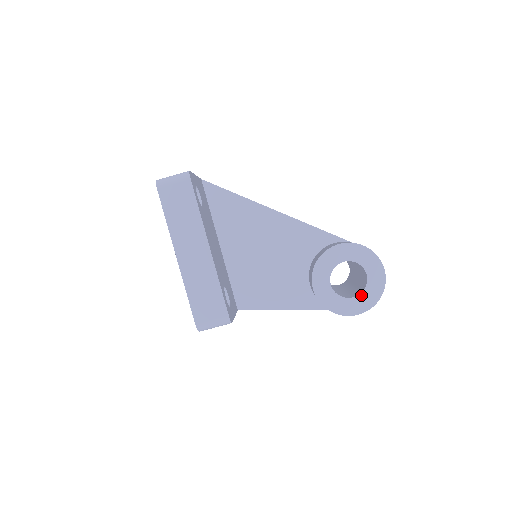
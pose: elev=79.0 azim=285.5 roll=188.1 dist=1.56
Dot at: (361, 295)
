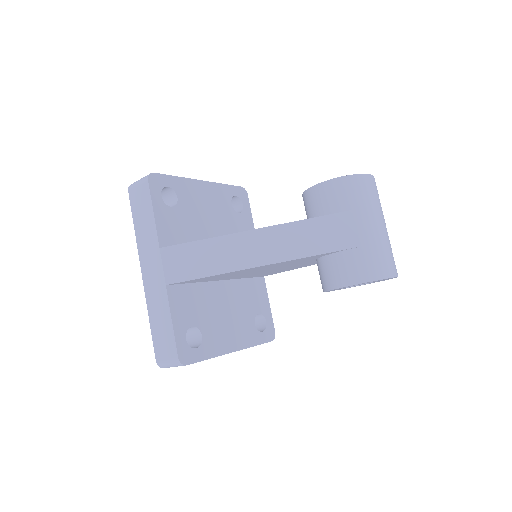
Dot at: occluded
